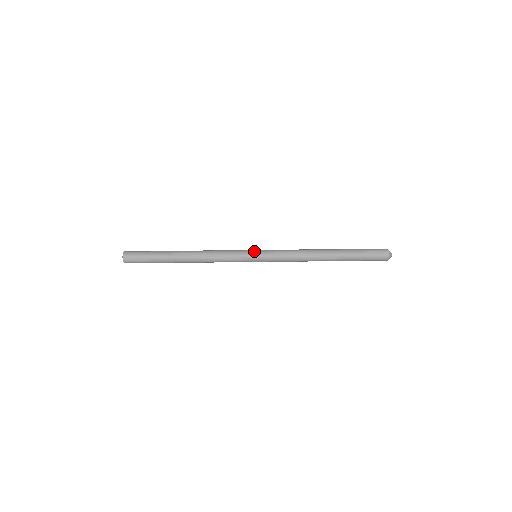
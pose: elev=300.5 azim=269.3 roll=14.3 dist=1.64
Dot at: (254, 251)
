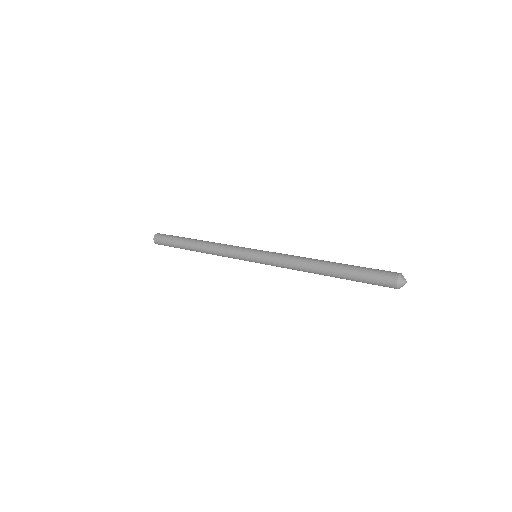
Dot at: occluded
